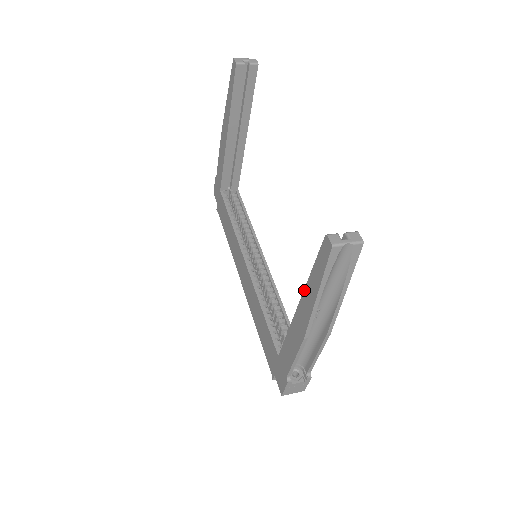
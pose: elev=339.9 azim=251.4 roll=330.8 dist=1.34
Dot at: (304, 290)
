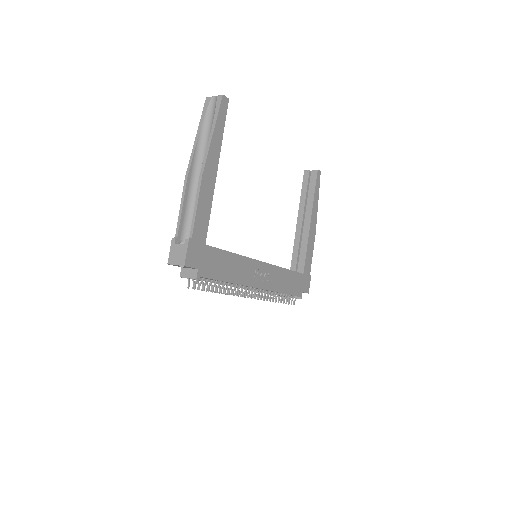
Dot at: occluded
